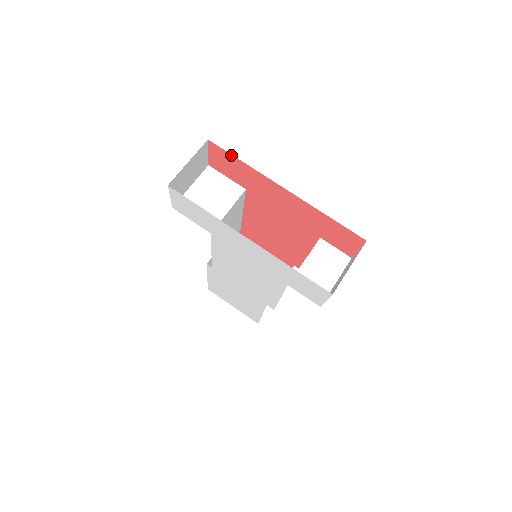
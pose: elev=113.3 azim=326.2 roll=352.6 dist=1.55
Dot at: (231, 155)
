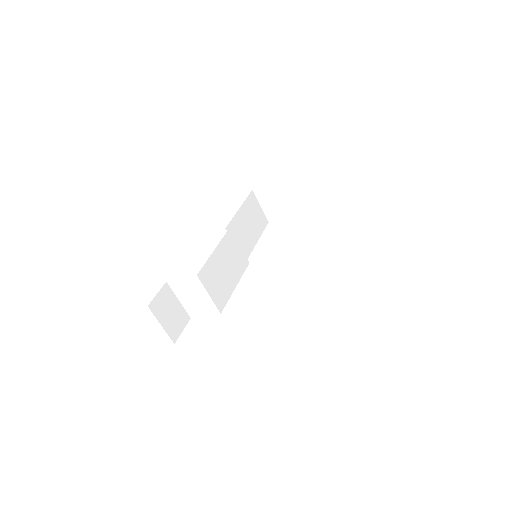
Dot at: occluded
